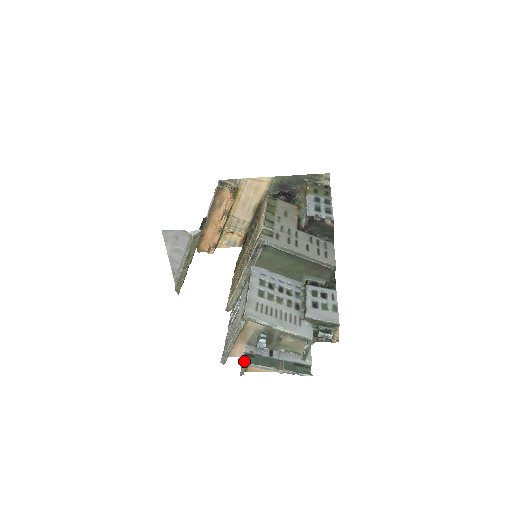
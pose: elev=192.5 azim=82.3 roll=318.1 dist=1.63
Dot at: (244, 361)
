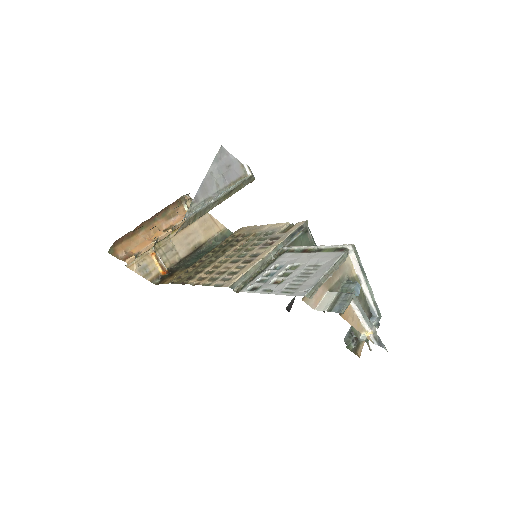
Dot at: occluded
